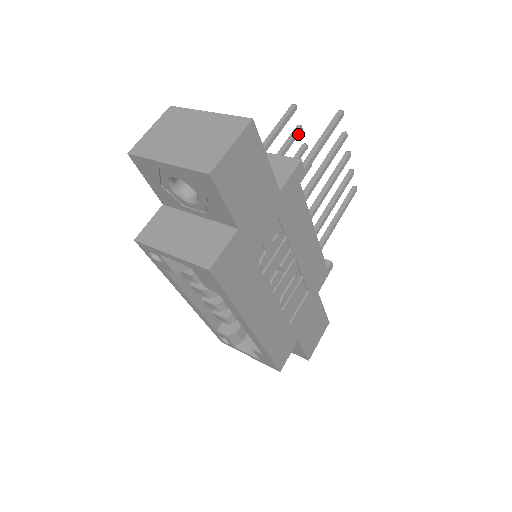
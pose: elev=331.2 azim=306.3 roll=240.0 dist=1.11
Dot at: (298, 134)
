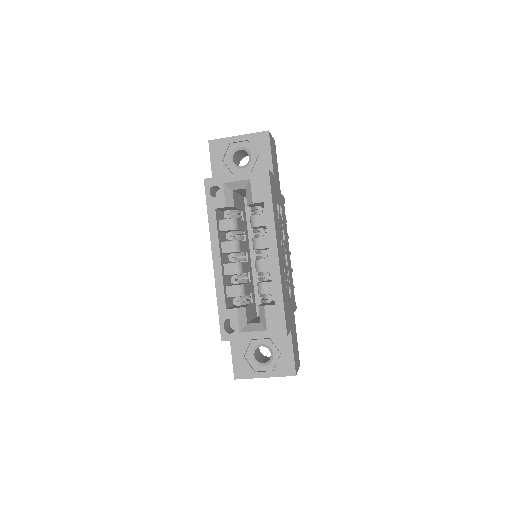
Dot at: occluded
